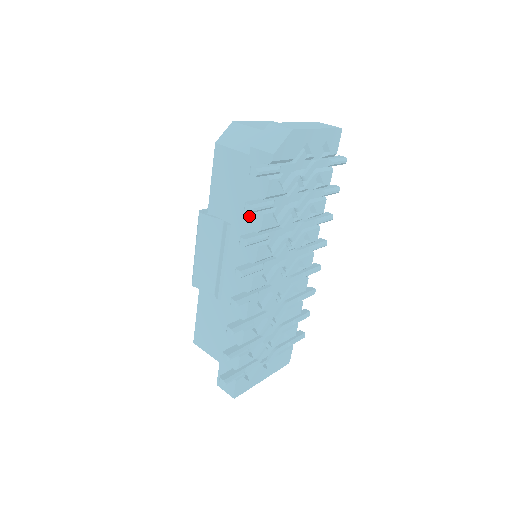
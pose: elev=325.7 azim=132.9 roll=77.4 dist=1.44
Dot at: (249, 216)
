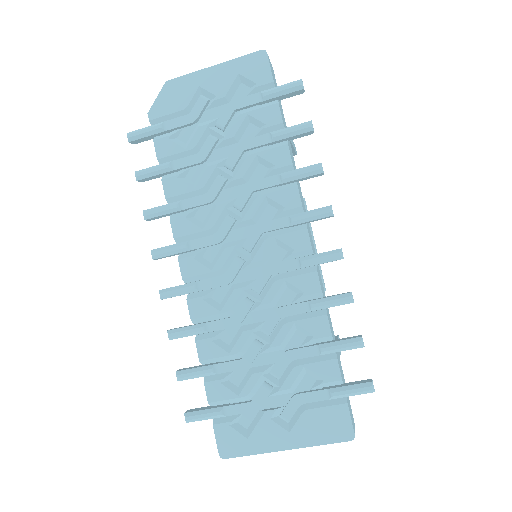
Dot at: occluded
